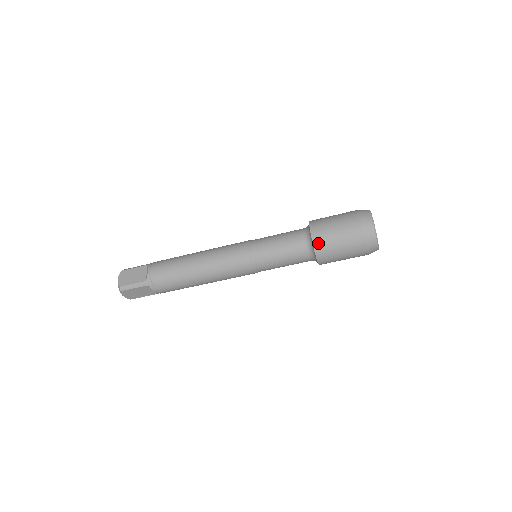
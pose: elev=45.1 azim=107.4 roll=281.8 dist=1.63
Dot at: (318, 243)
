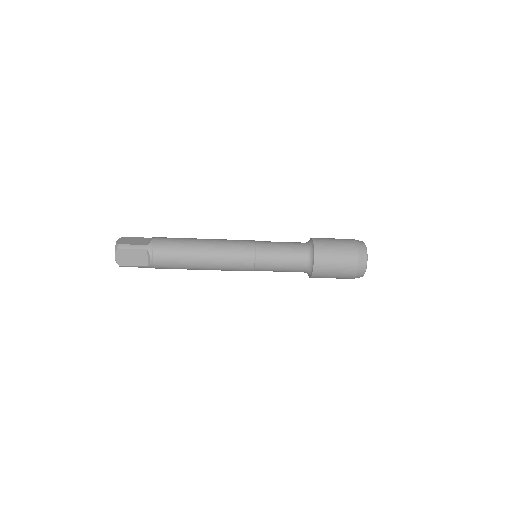
Dot at: (316, 276)
